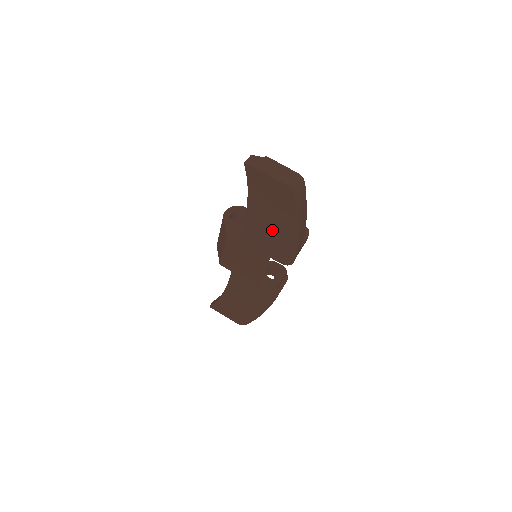
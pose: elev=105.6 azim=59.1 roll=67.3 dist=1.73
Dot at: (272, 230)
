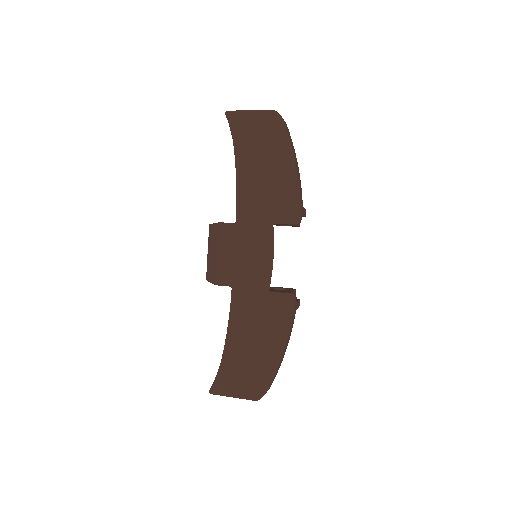
Dot at: (267, 178)
